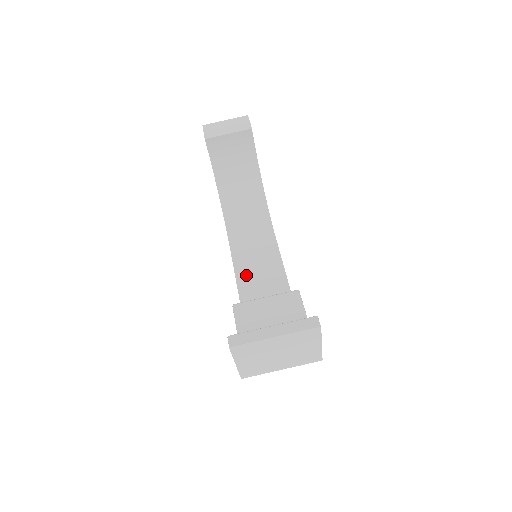
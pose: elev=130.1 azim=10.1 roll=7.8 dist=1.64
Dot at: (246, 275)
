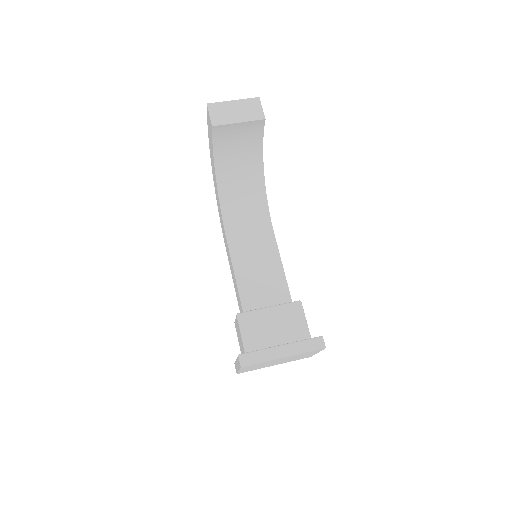
Dot at: (246, 277)
